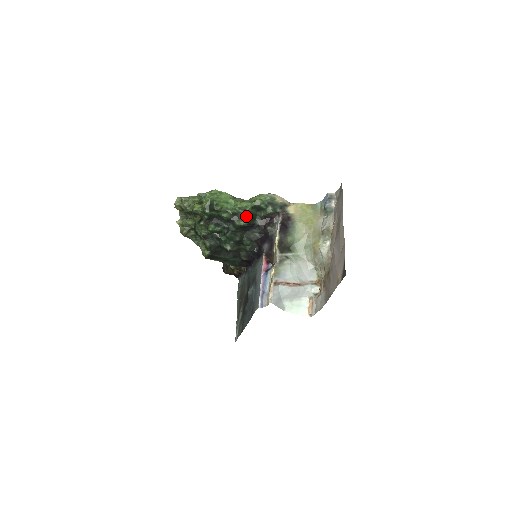
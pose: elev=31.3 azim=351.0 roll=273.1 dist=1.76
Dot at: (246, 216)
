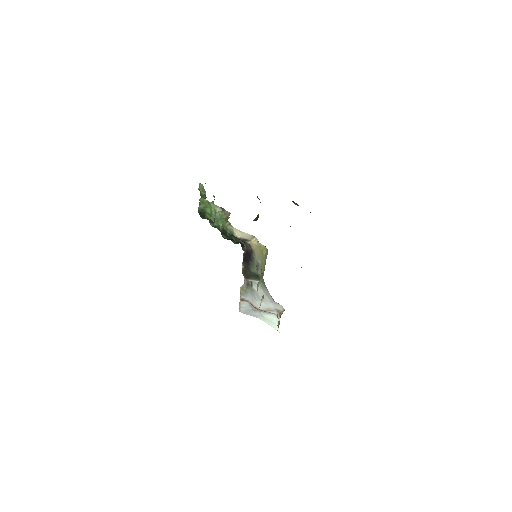
Dot at: (224, 233)
